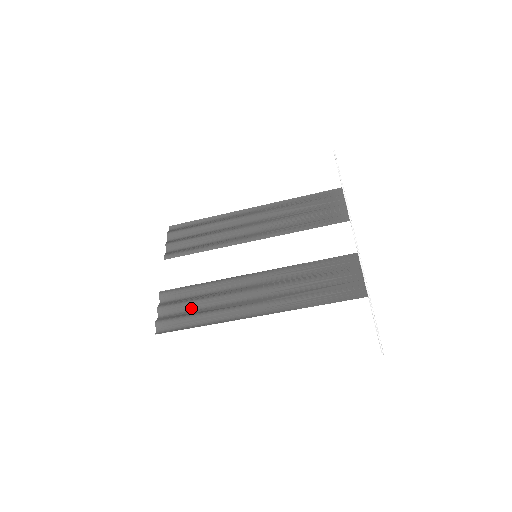
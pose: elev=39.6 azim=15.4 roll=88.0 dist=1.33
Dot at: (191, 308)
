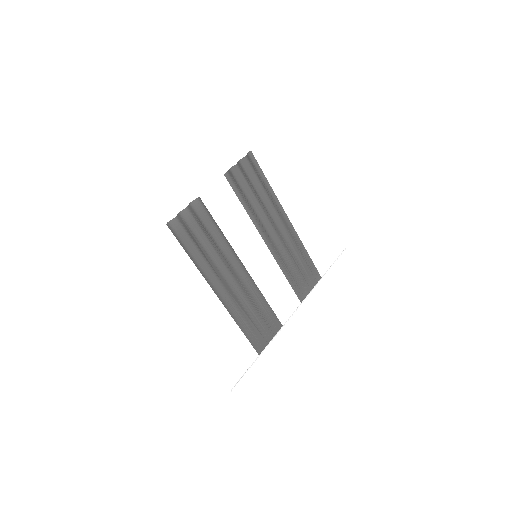
Dot at: (199, 237)
